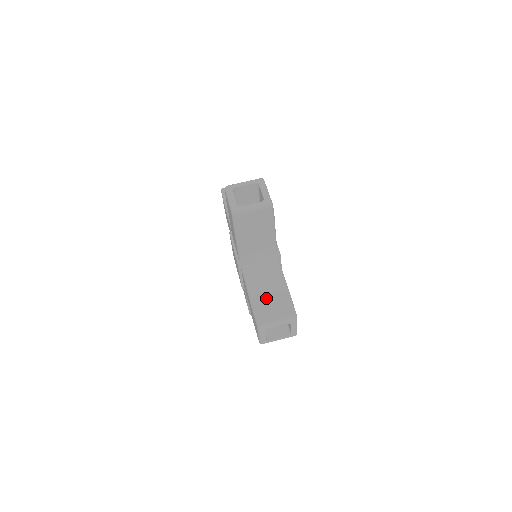
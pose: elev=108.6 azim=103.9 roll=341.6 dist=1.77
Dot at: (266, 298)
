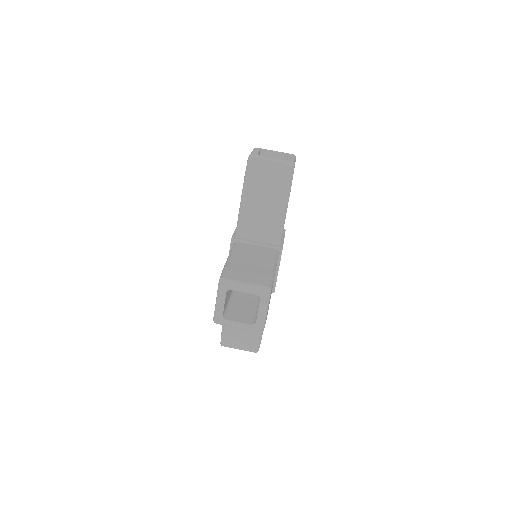
Dot at: (245, 266)
